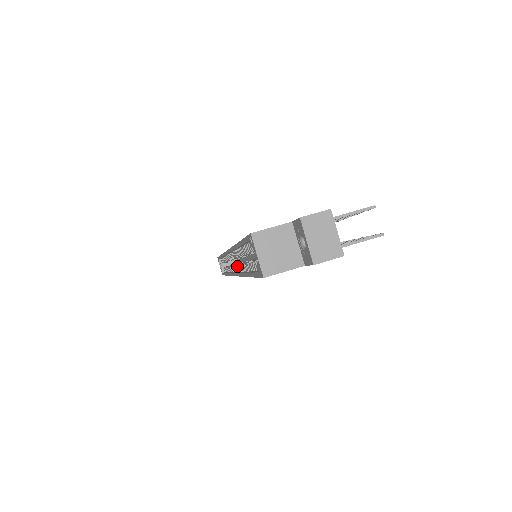
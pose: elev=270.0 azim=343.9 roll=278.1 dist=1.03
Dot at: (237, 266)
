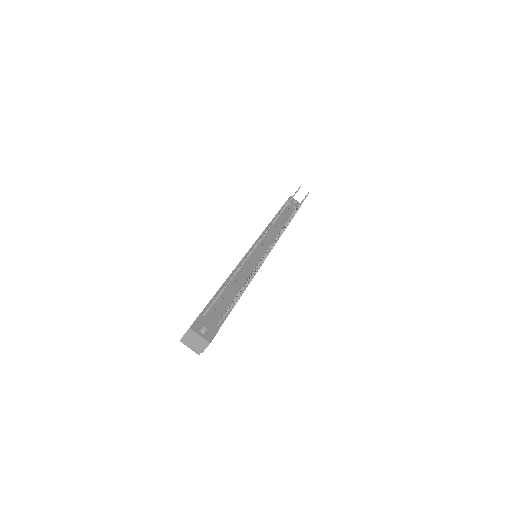
Dot at: occluded
